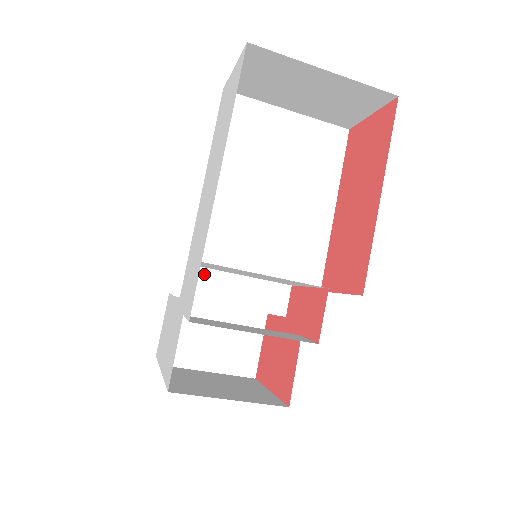
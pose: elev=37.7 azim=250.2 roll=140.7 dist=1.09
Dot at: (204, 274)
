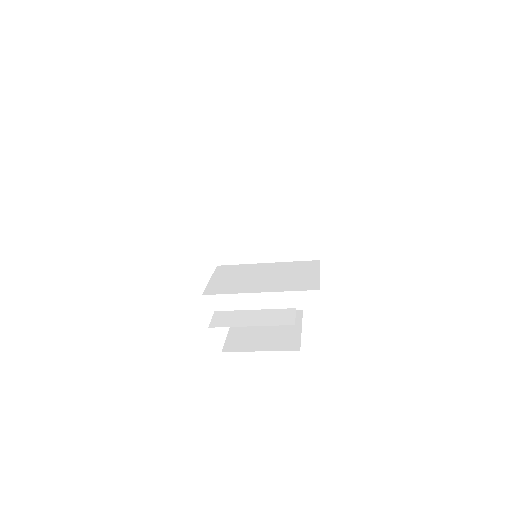
Dot at: occluded
